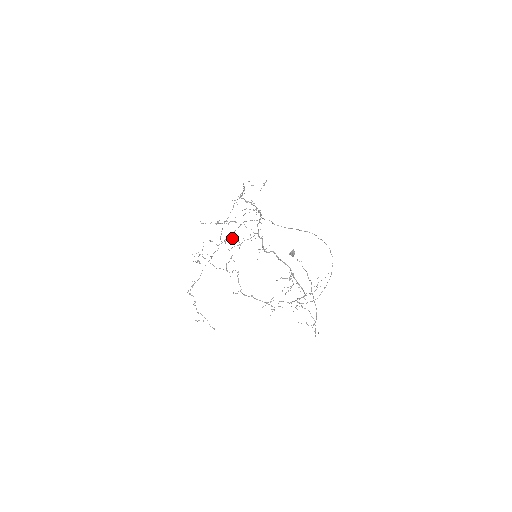
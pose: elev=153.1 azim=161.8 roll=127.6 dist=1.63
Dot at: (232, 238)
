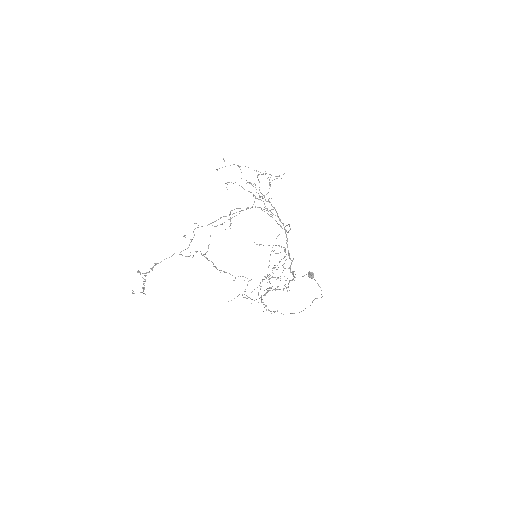
Dot at: (275, 265)
